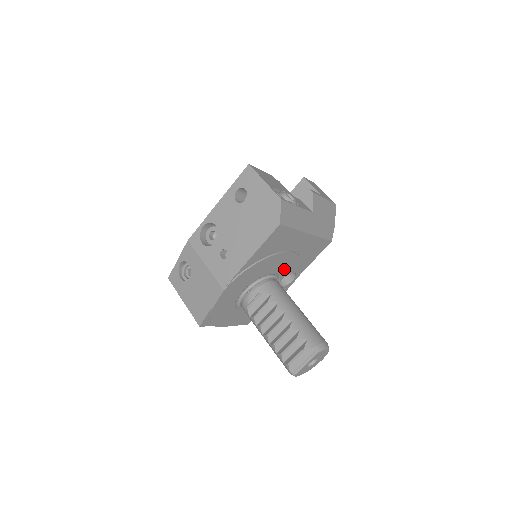
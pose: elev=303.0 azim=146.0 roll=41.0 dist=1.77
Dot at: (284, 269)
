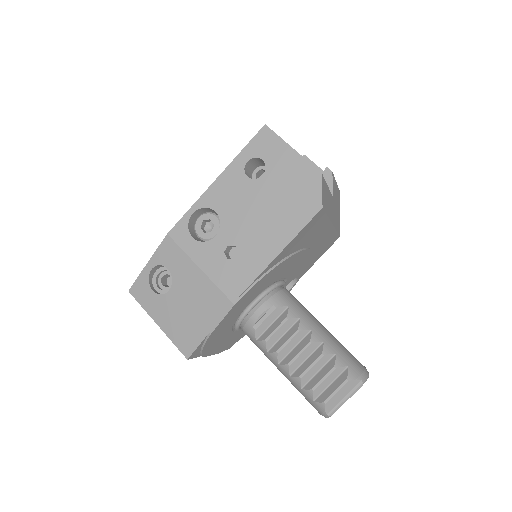
Dot at: (293, 273)
